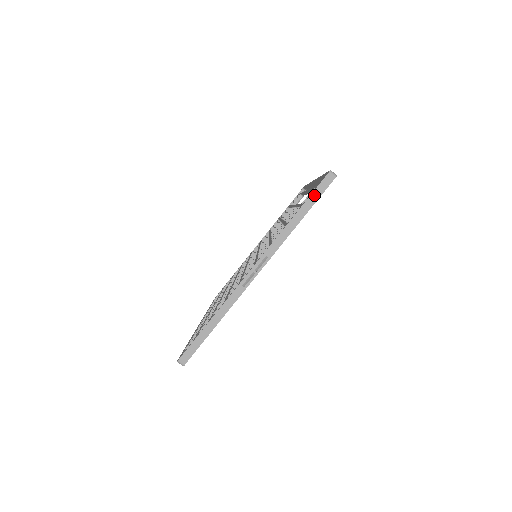
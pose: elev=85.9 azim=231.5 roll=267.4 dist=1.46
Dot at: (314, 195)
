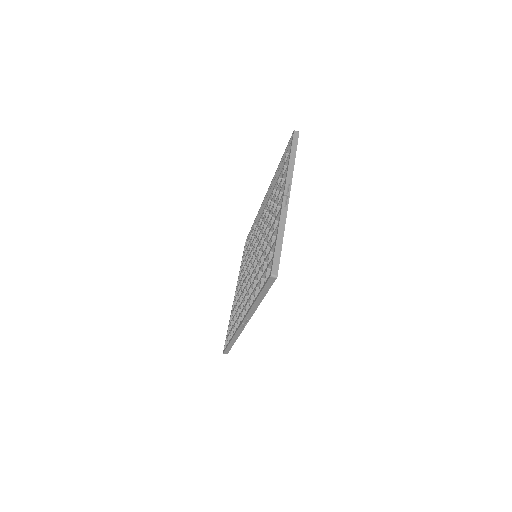
Dot at: (294, 144)
